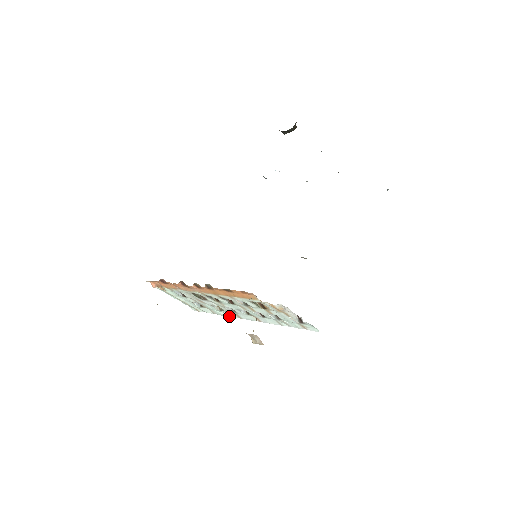
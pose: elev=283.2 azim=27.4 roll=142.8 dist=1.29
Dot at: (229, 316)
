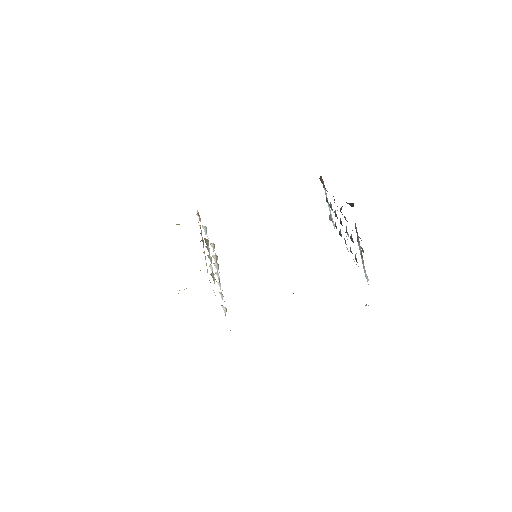
Dot at: occluded
